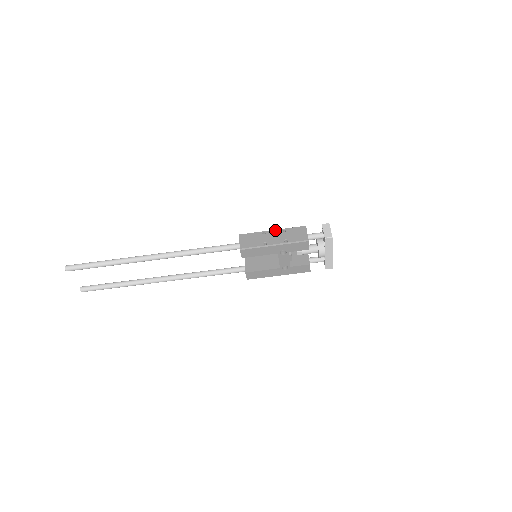
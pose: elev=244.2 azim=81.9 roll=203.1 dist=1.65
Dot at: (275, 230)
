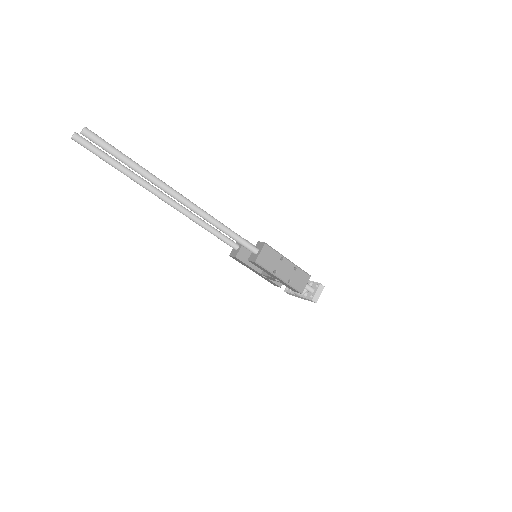
Dot at: (291, 262)
